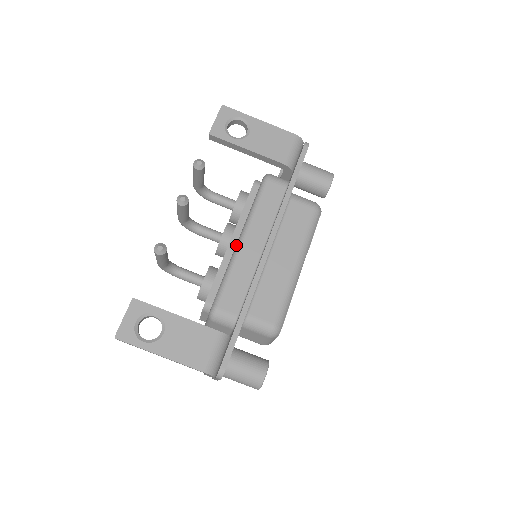
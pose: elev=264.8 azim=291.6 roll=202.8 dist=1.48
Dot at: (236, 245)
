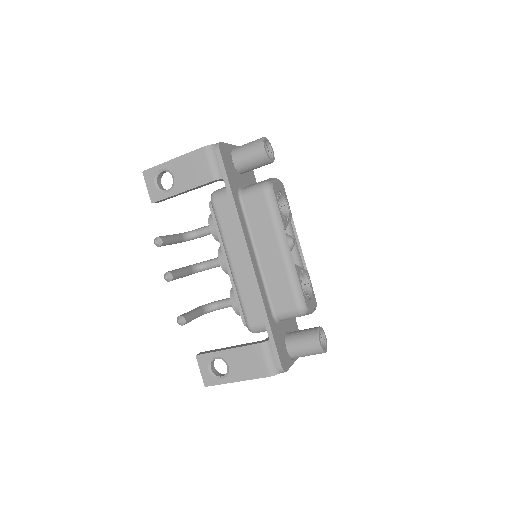
Dot at: occluded
